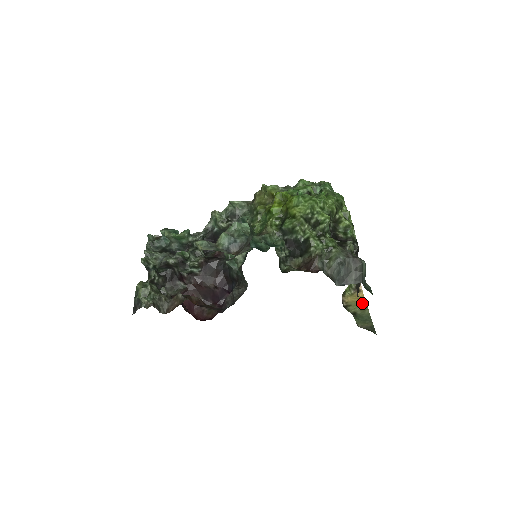
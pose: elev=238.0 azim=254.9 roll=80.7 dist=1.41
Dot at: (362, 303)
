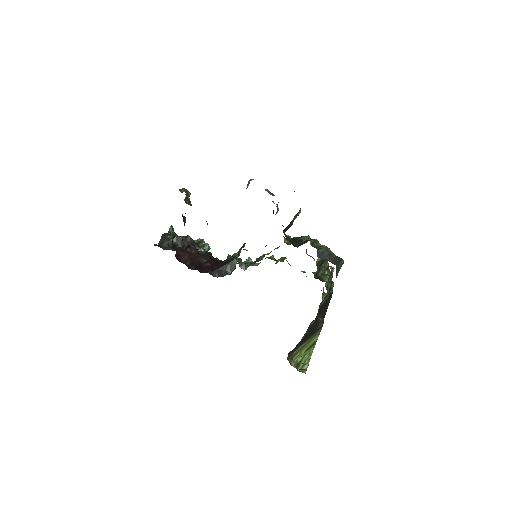
Dot at: occluded
